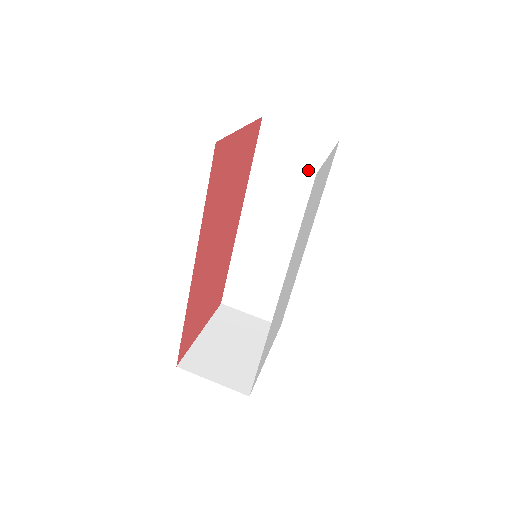
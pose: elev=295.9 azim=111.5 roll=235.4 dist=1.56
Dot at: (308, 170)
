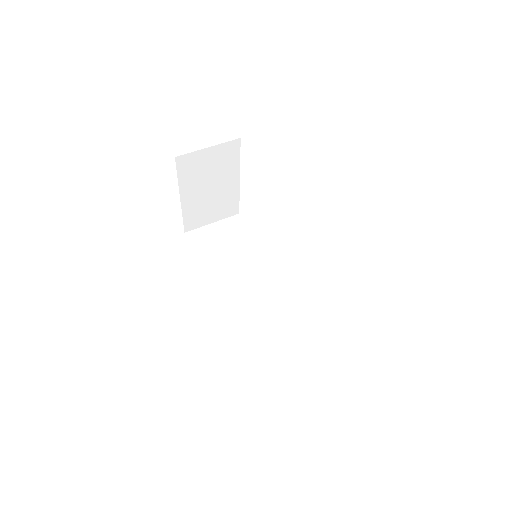
Dot at: (238, 238)
